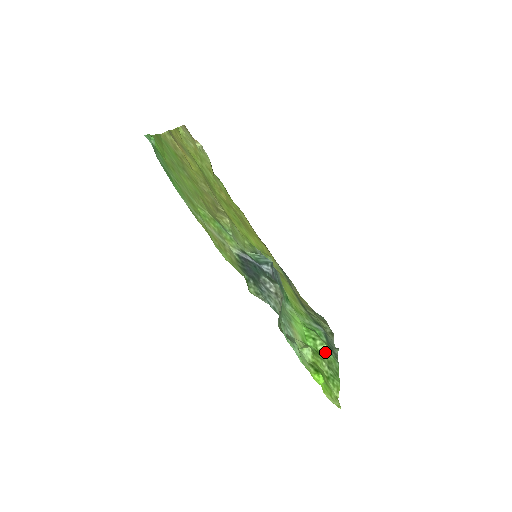
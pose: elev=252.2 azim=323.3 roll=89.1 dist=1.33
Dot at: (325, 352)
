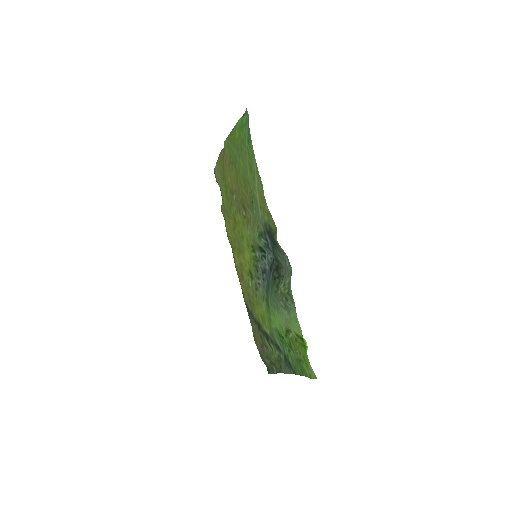
Dot at: occluded
